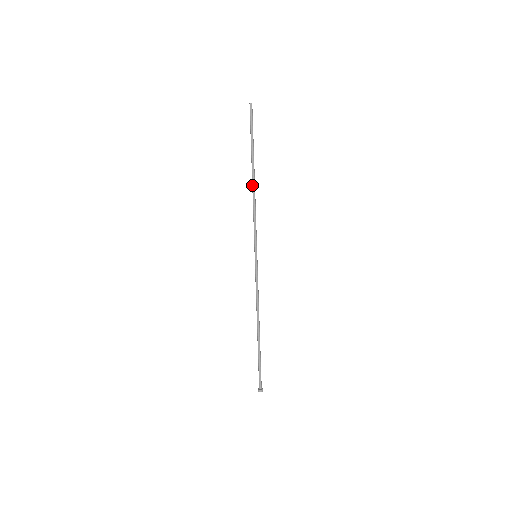
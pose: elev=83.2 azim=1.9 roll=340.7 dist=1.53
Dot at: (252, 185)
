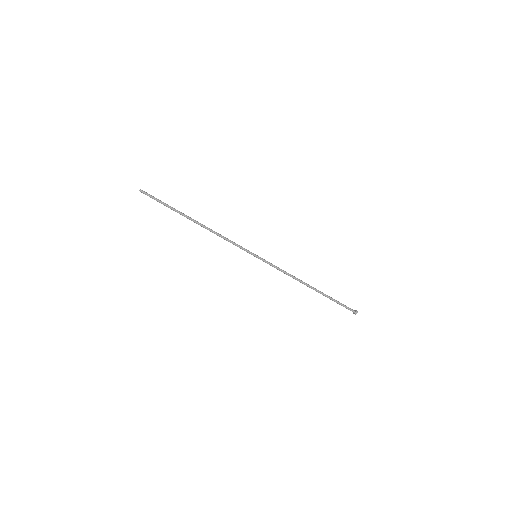
Dot at: occluded
